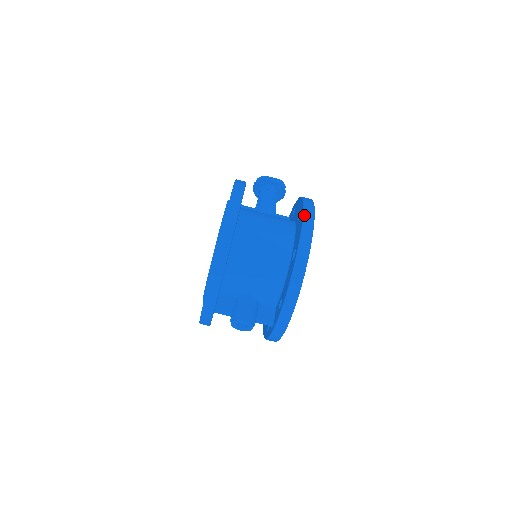
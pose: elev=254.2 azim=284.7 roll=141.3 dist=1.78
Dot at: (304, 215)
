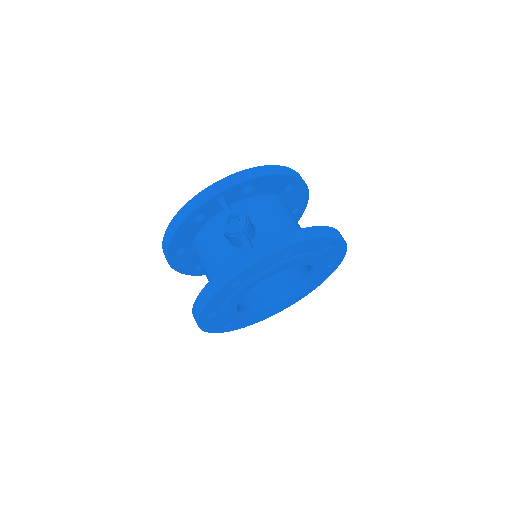
Dot at: occluded
